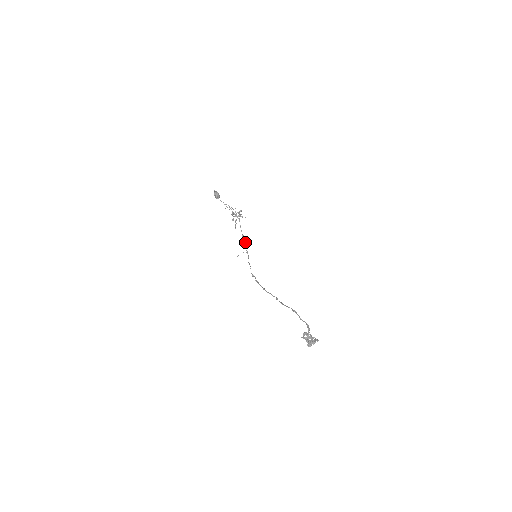
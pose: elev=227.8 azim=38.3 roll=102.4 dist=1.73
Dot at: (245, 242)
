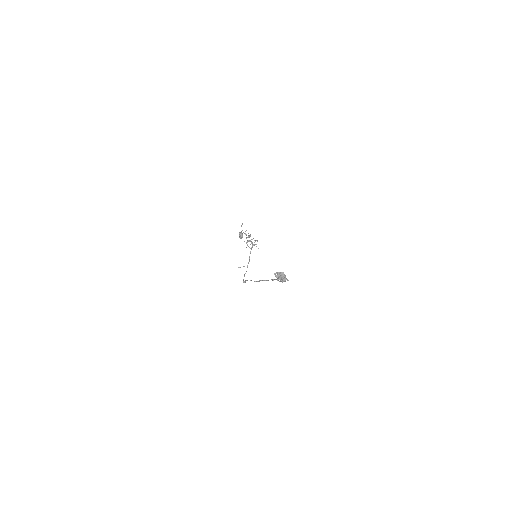
Dot at: (249, 260)
